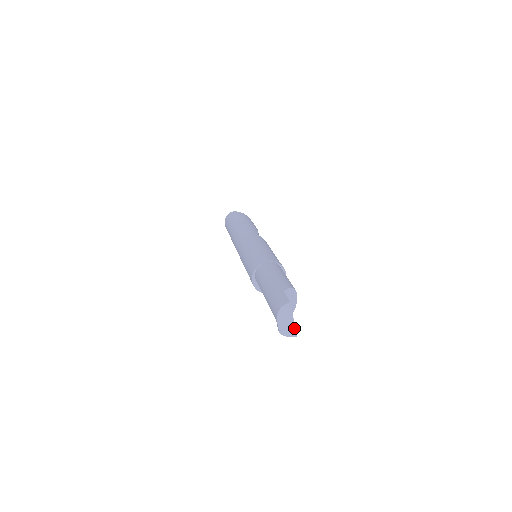
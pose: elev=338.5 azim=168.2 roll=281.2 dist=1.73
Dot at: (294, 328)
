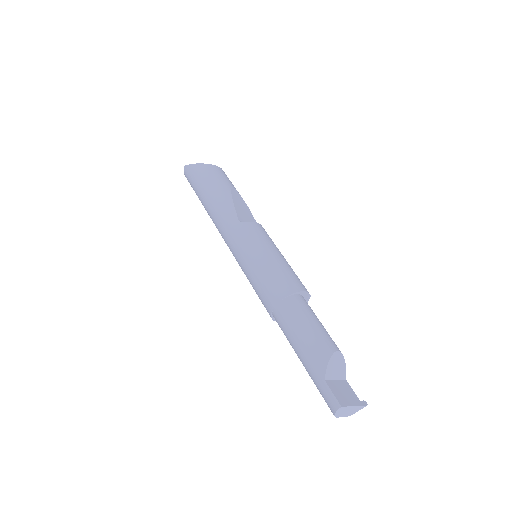
Dot at: (360, 406)
